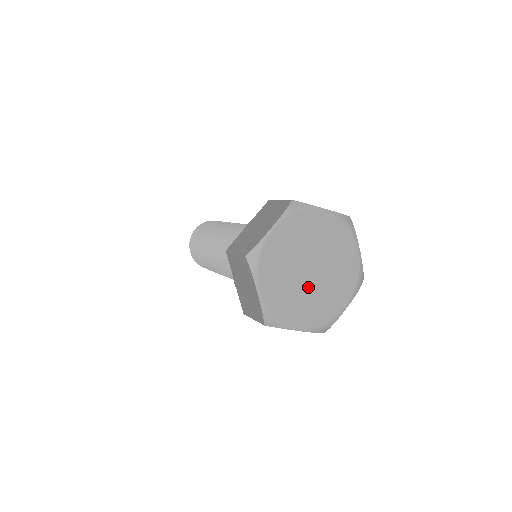
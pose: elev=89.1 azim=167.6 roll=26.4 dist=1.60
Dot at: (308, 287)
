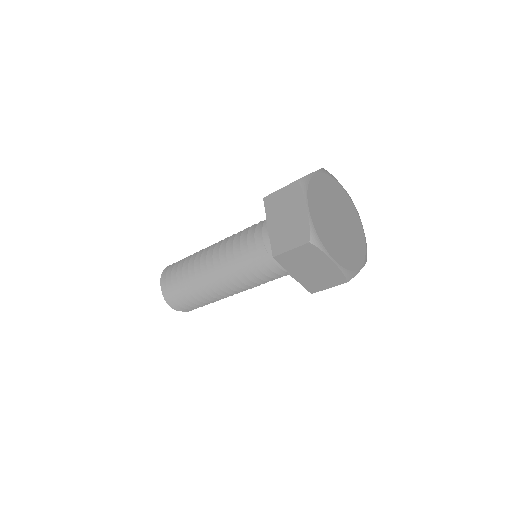
Dot at: (337, 232)
